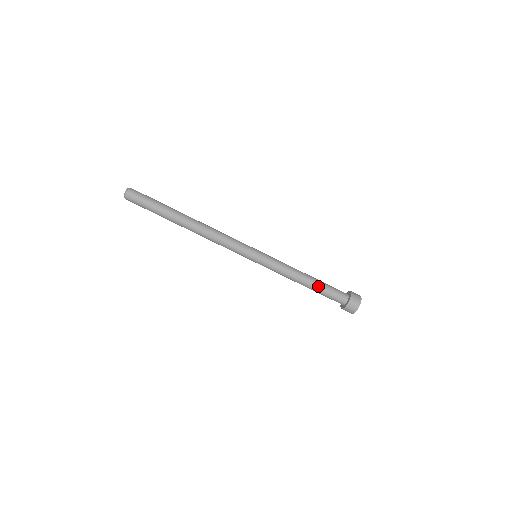
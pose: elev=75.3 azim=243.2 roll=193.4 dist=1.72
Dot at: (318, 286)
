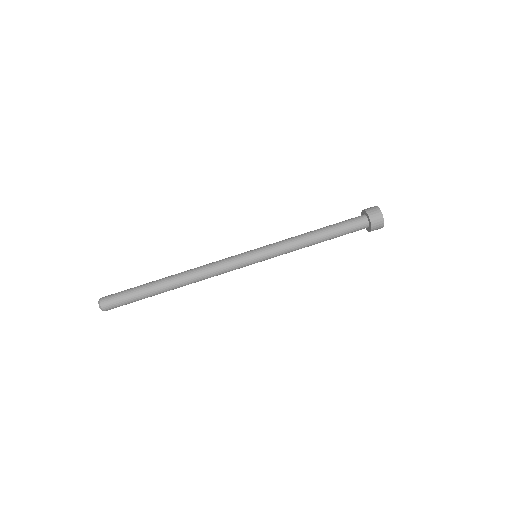
Dot at: (331, 230)
